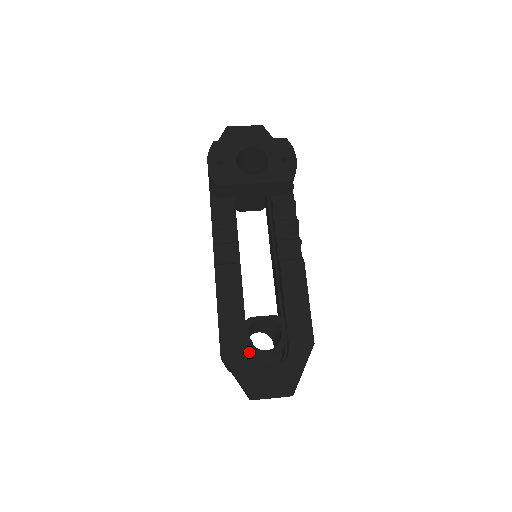
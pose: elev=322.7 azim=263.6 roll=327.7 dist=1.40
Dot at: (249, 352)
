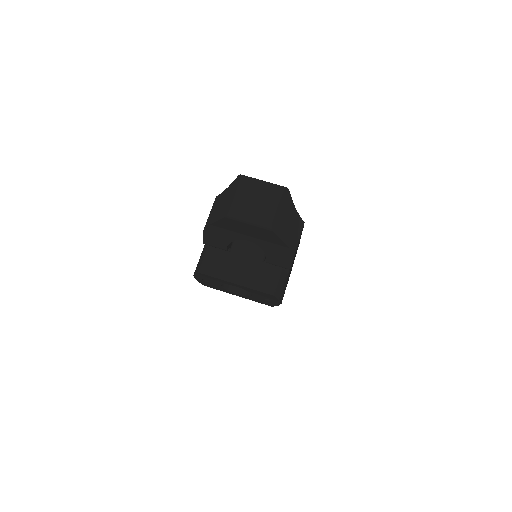
Dot at: occluded
